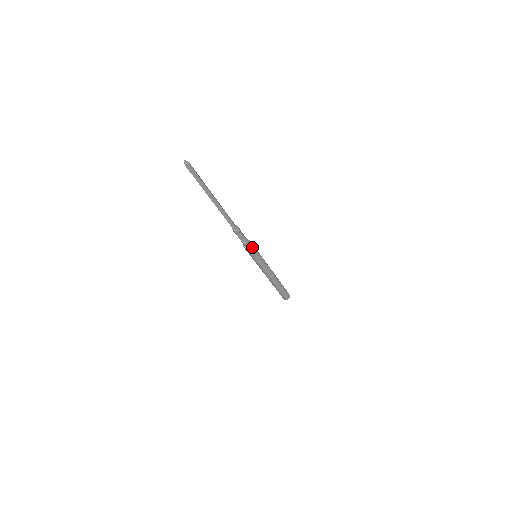
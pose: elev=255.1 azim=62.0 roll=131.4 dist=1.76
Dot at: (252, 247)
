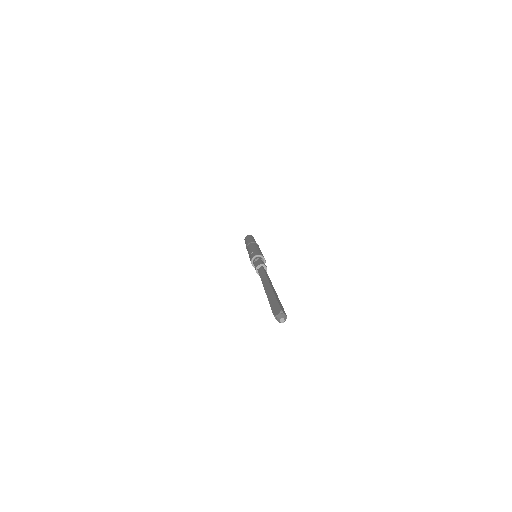
Dot at: occluded
